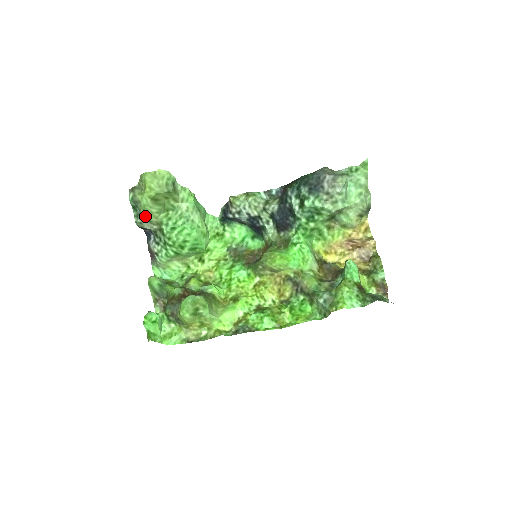
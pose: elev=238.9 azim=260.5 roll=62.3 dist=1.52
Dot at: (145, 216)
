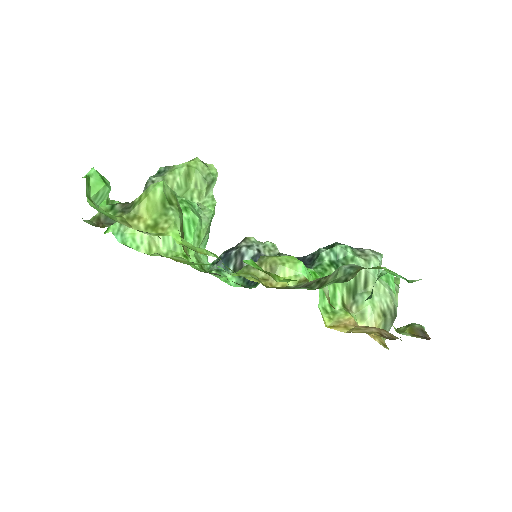
Dot at: (166, 177)
